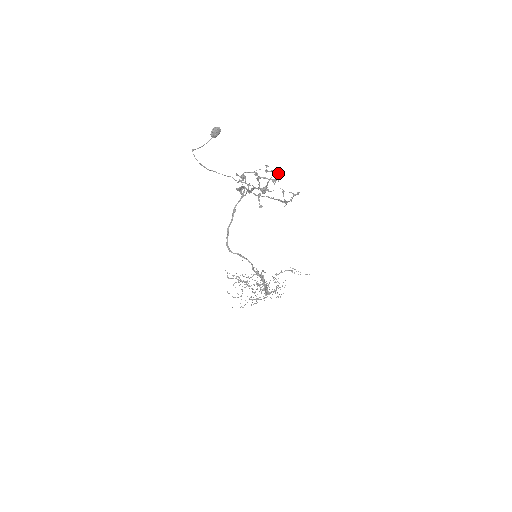
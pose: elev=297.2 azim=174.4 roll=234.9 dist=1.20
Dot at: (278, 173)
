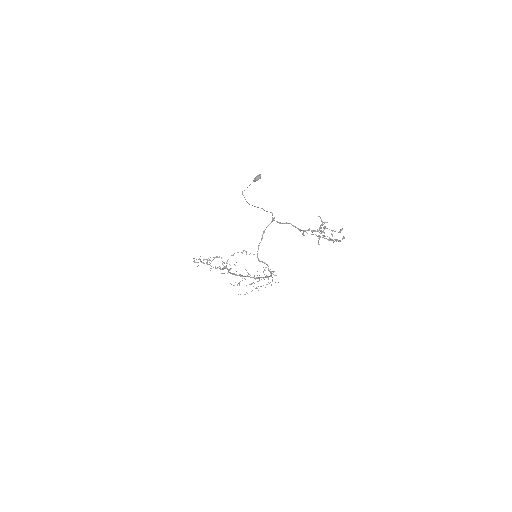
Dot at: (342, 229)
